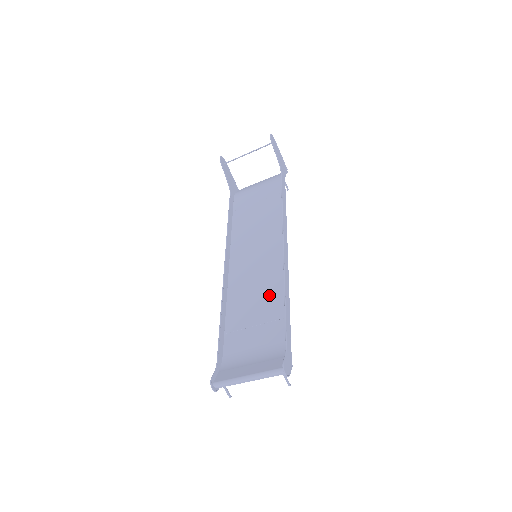
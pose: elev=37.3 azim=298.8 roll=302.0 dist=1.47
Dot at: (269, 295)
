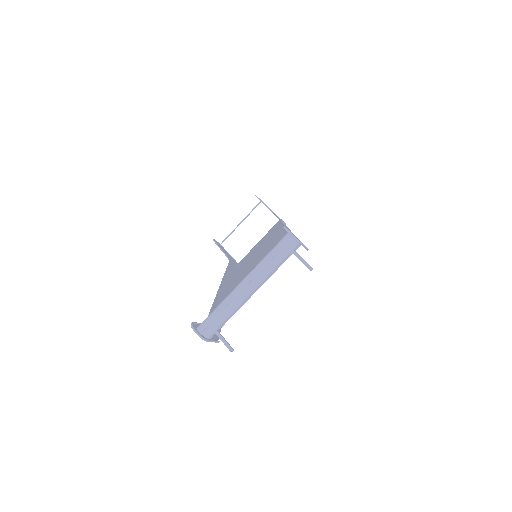
Dot at: occluded
